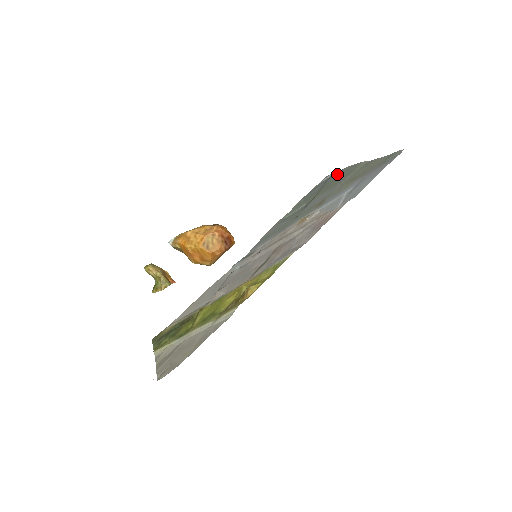
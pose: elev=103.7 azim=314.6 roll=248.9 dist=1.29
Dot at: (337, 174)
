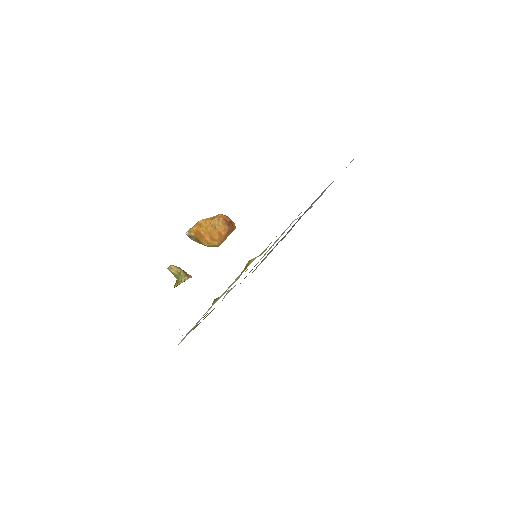
Dot at: occluded
